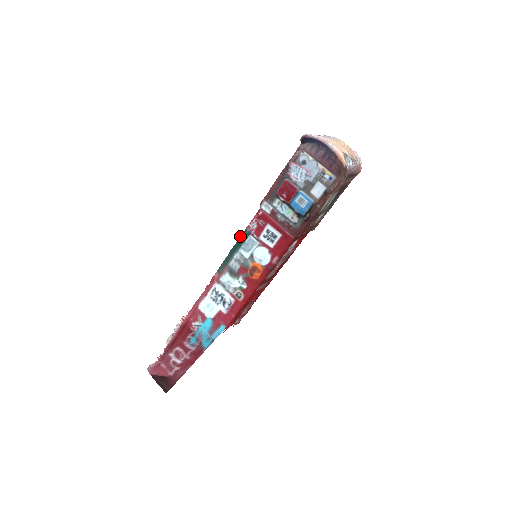
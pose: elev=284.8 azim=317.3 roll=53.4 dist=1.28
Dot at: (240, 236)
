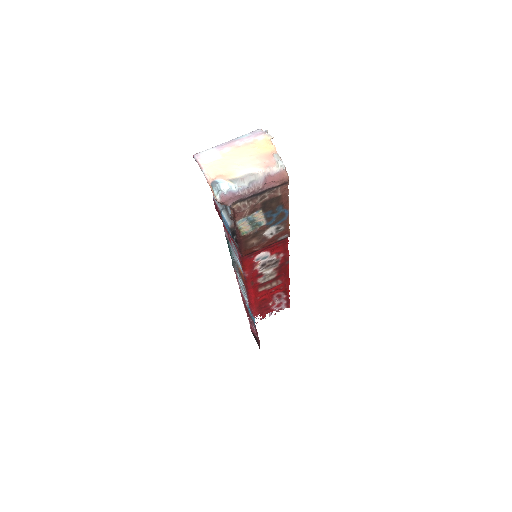
Dot at: occluded
